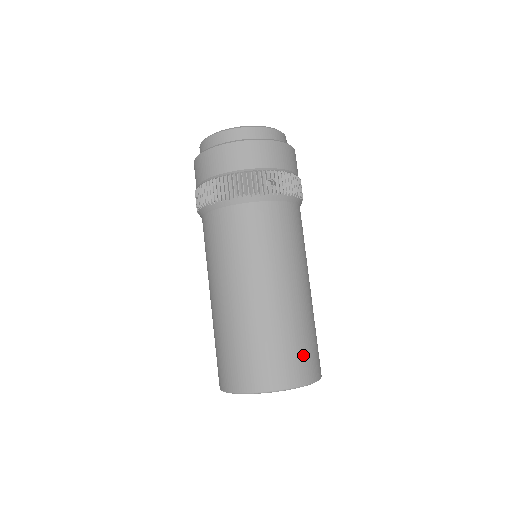
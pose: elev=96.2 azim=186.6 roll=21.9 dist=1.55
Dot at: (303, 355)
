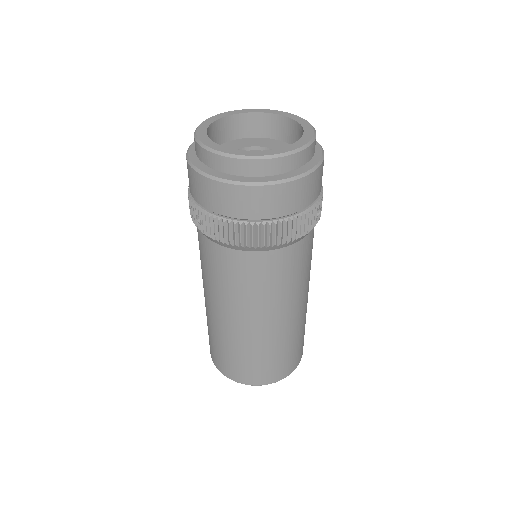
Dot at: occluded
